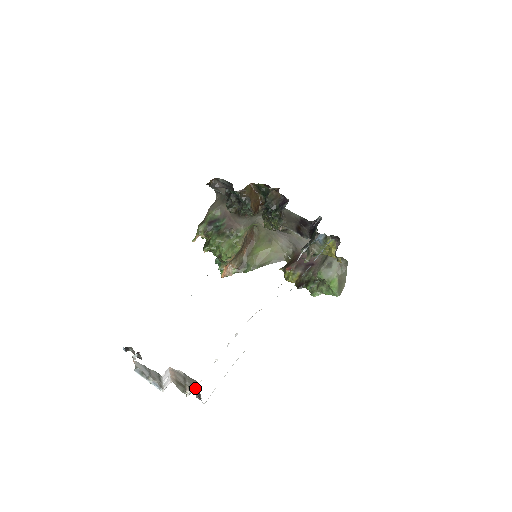
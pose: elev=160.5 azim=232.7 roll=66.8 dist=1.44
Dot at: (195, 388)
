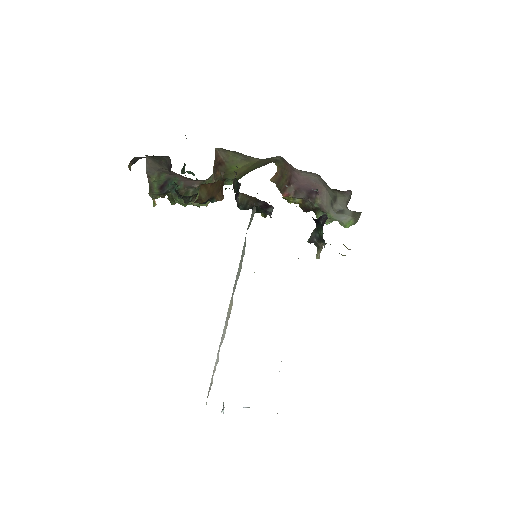
Dot at: occluded
